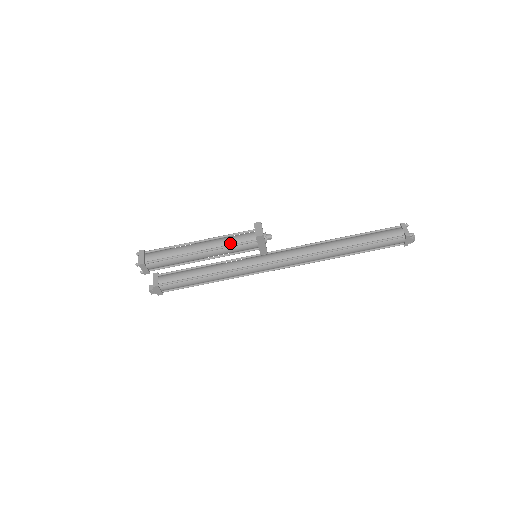
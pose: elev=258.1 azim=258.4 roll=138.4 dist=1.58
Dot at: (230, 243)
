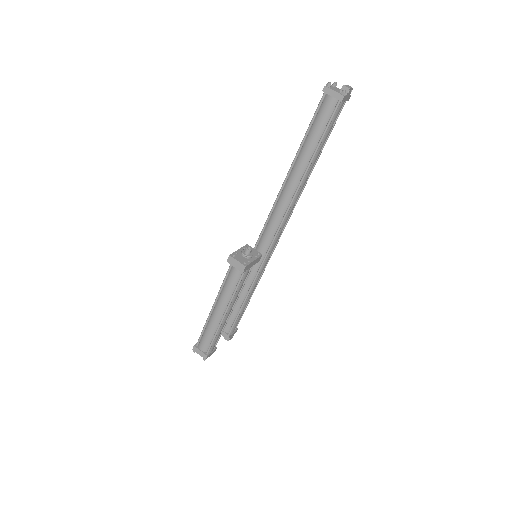
Dot at: (233, 289)
